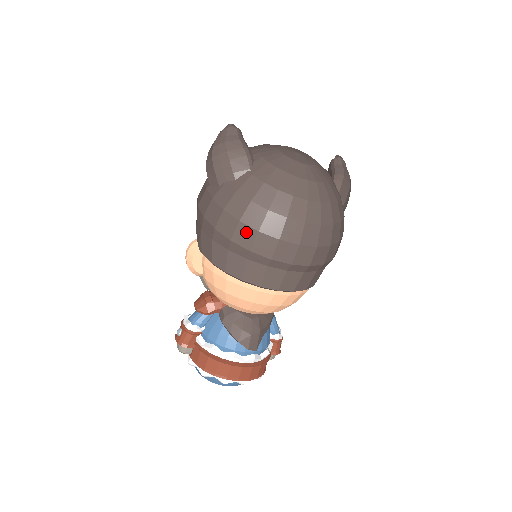
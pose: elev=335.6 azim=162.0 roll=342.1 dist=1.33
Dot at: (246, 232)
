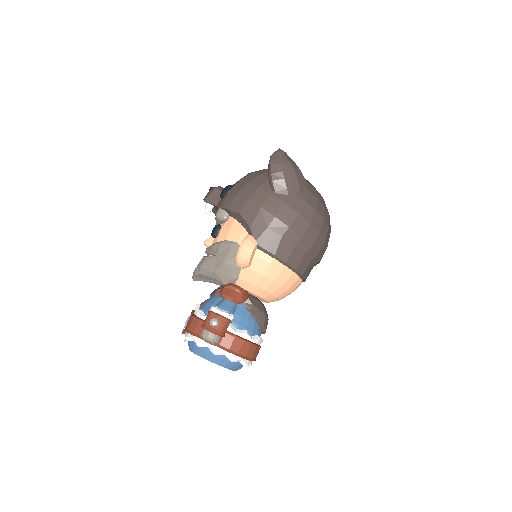
Dot at: (312, 233)
